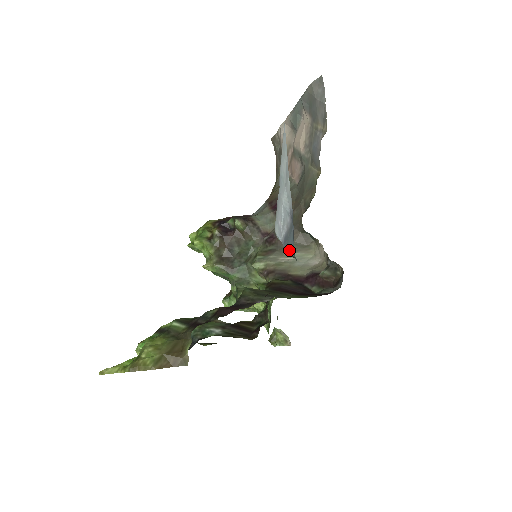
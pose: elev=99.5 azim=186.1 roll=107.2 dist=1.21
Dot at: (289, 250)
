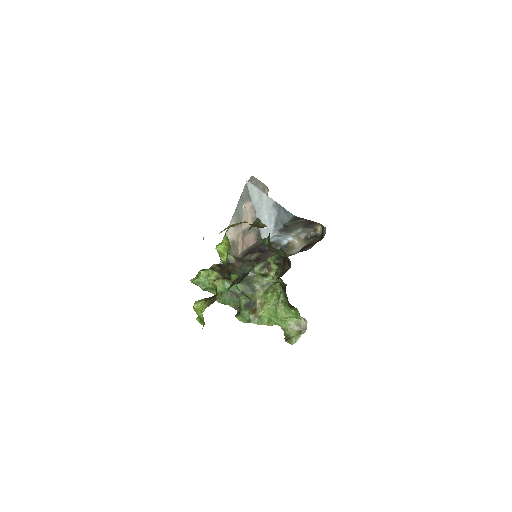
Dot at: (284, 221)
